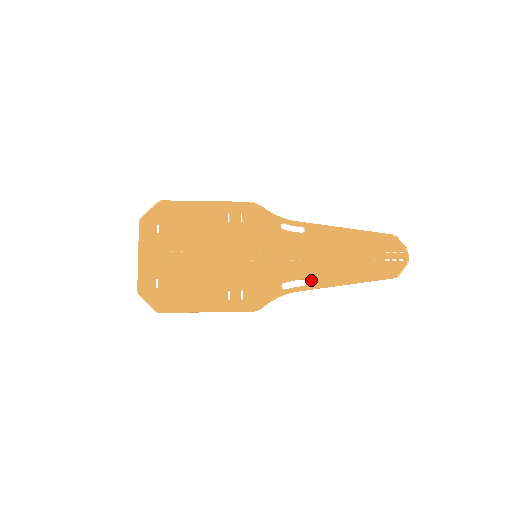
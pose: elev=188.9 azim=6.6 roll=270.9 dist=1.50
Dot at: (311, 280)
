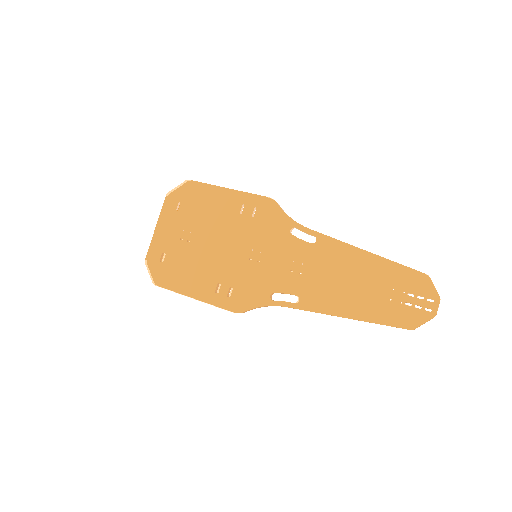
Dot at: (303, 299)
